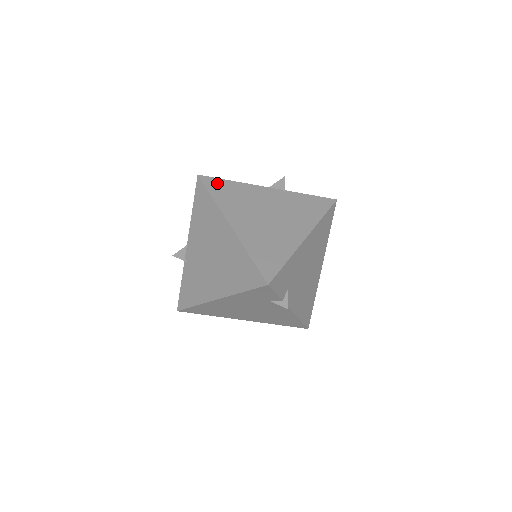
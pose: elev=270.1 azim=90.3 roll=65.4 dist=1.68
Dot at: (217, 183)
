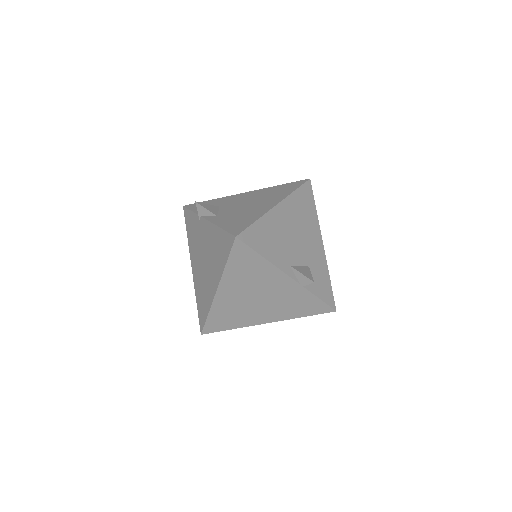
Dot at: (245, 254)
